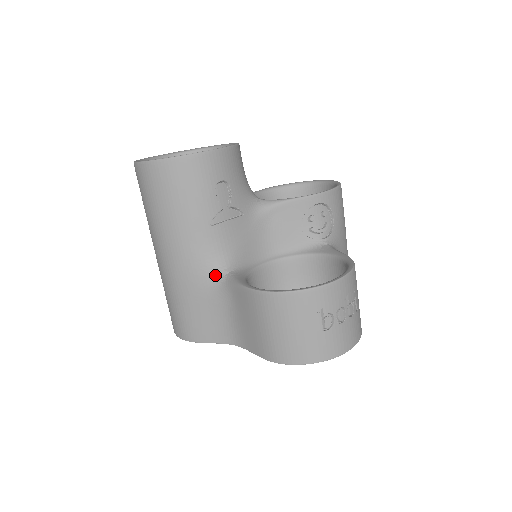
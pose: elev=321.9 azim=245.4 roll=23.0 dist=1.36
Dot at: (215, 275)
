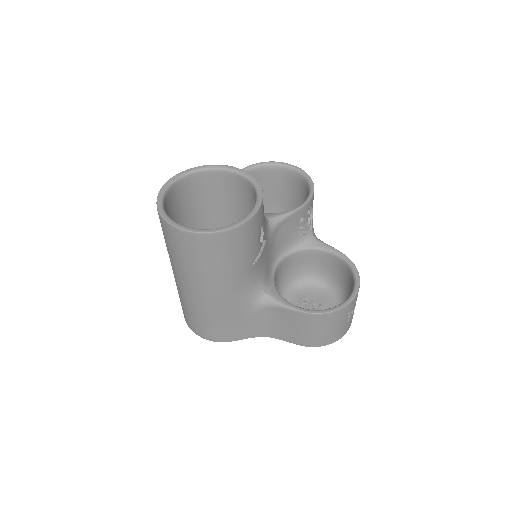
Dot at: (255, 298)
